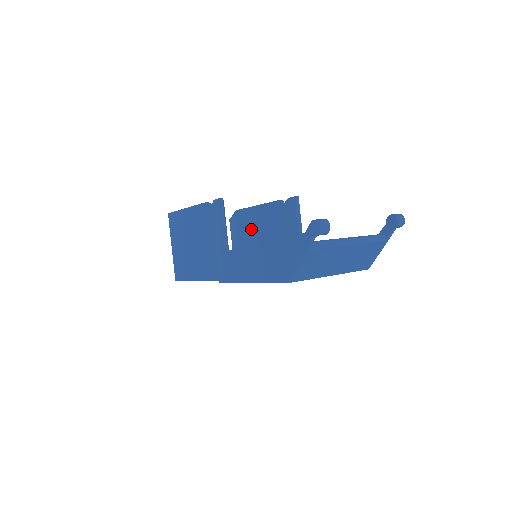
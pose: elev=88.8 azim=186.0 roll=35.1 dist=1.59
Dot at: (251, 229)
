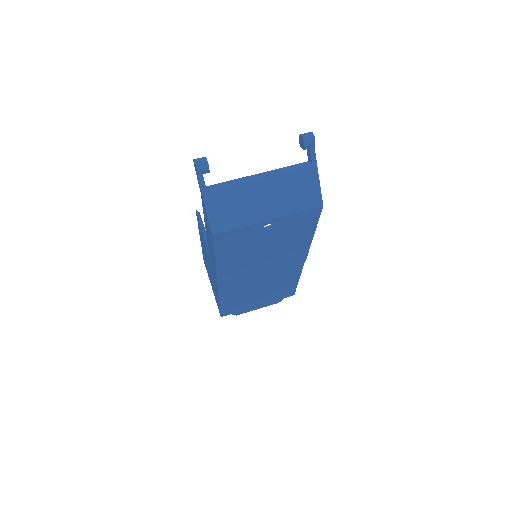
Dot at: occluded
